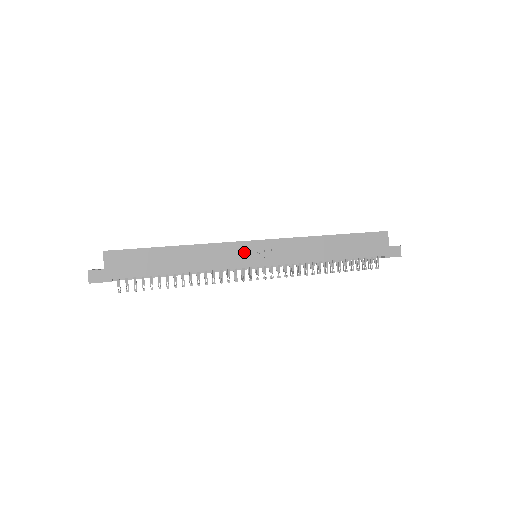
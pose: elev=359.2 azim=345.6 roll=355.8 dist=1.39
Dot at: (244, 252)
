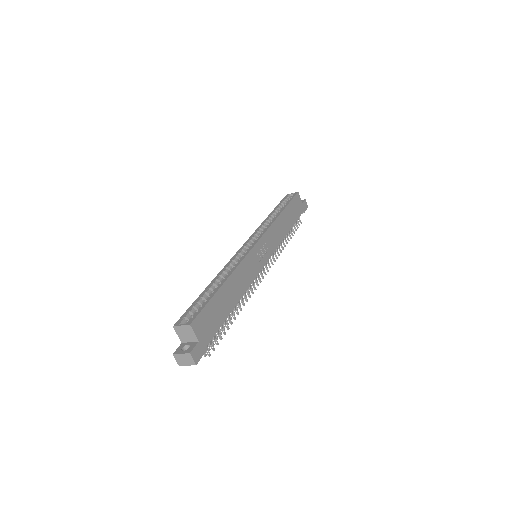
Dot at: (256, 257)
